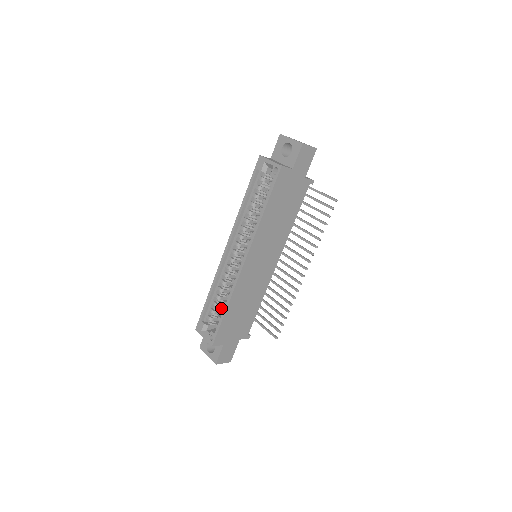
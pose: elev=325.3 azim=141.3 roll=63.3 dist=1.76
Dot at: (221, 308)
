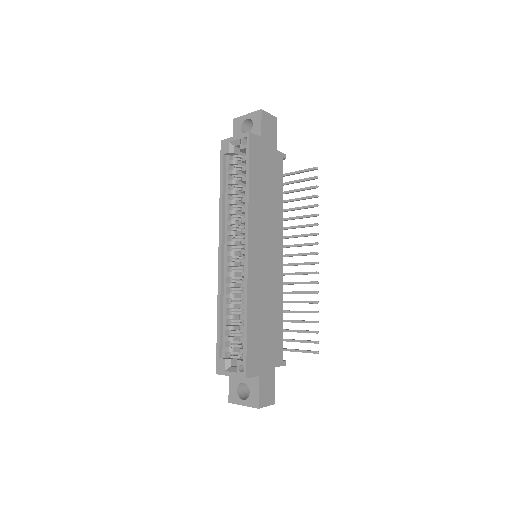
Dot at: (239, 326)
